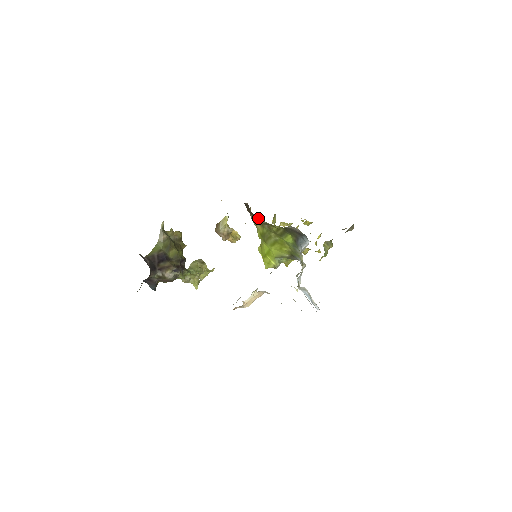
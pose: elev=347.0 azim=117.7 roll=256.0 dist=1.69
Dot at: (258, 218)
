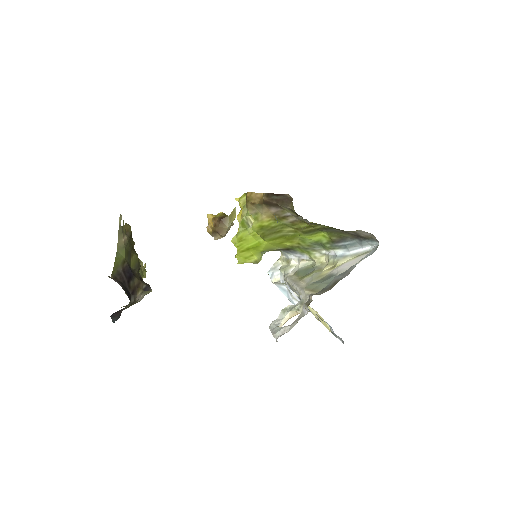
Dot at: (284, 211)
